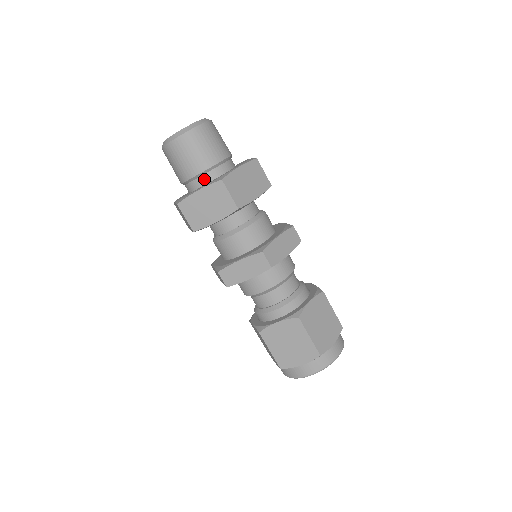
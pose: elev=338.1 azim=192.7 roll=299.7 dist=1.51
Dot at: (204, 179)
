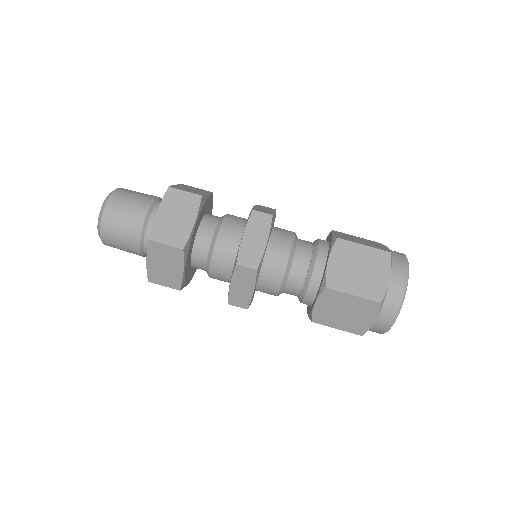
Dot at: occluded
